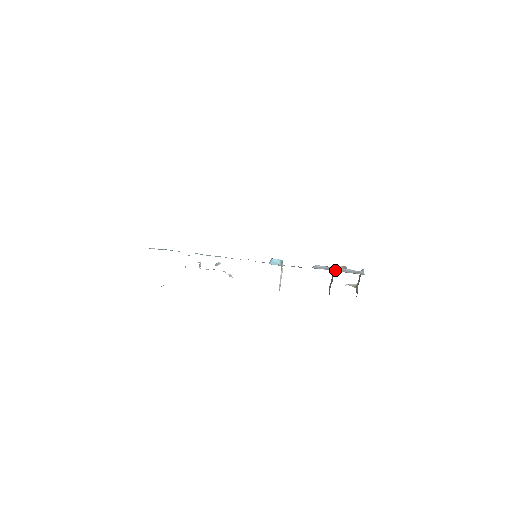
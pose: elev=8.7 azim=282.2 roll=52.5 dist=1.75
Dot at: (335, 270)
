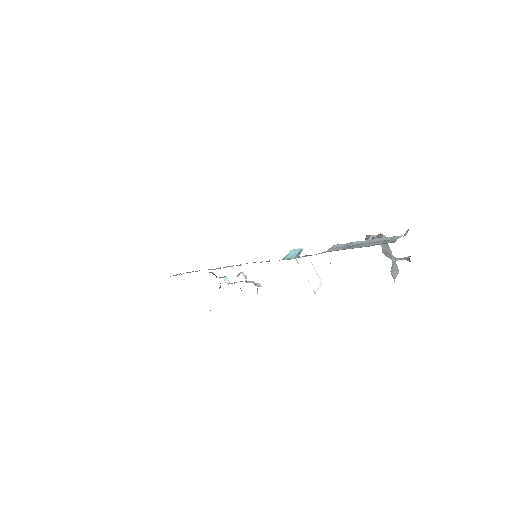
Dot at: (352, 247)
